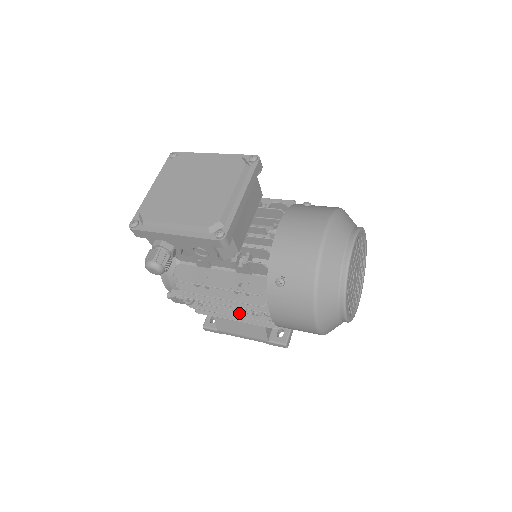
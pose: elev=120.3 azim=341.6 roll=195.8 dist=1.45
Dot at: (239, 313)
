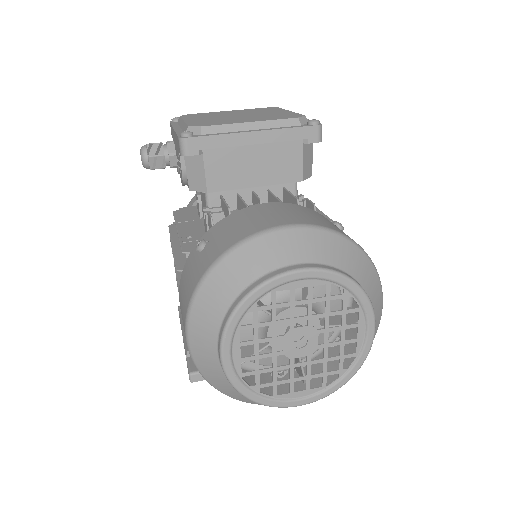
Dot at: occluded
